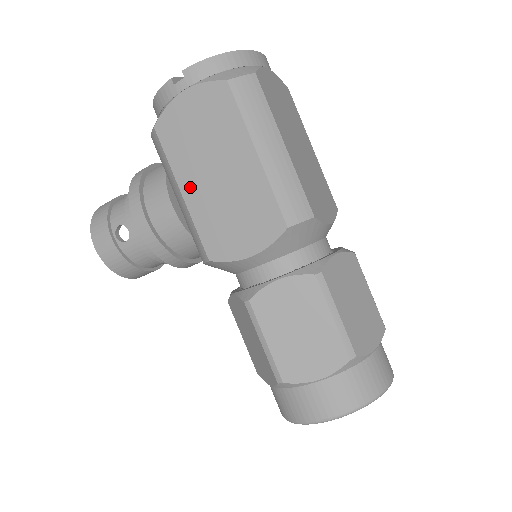
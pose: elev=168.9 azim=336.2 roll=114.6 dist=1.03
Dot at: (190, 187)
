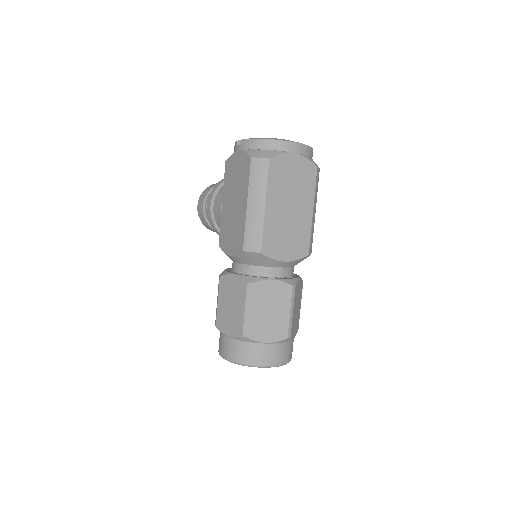
Dot at: (225, 203)
